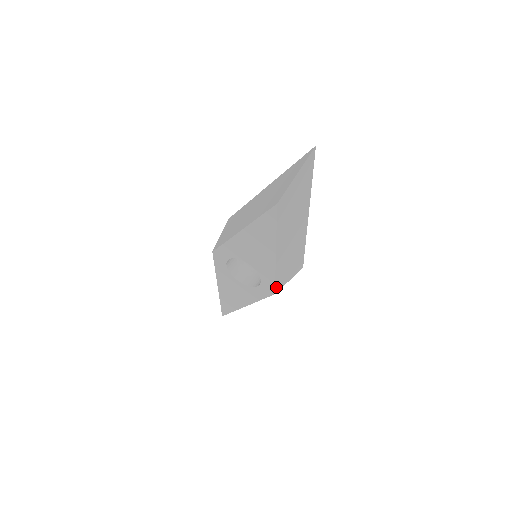
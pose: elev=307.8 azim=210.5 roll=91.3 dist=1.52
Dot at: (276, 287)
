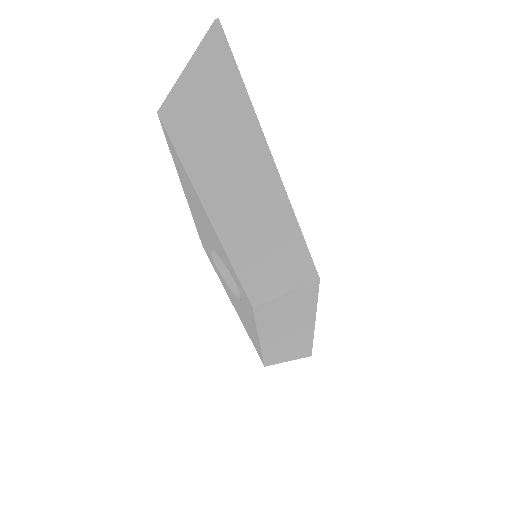
Dot at: (250, 294)
